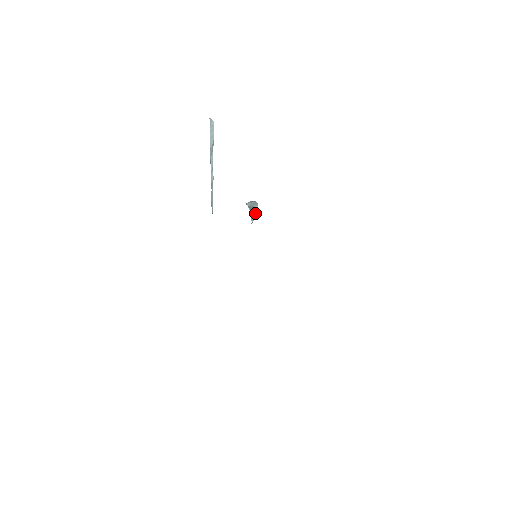
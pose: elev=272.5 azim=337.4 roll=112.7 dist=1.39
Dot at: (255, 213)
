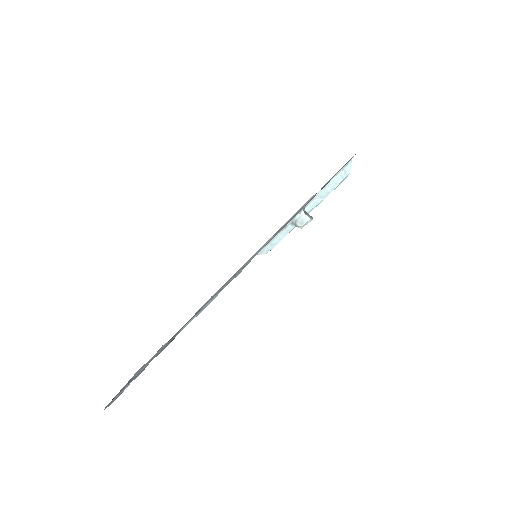
Dot at: (301, 222)
